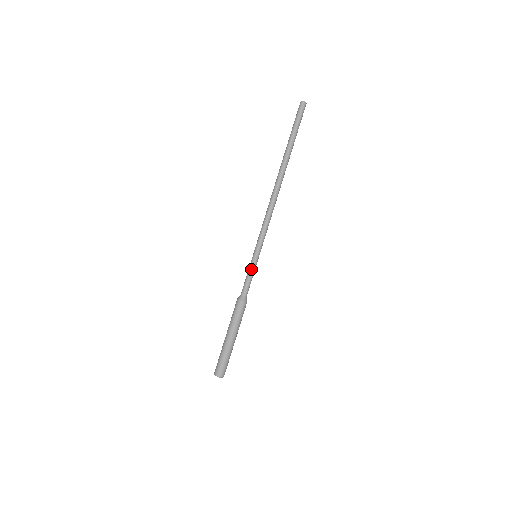
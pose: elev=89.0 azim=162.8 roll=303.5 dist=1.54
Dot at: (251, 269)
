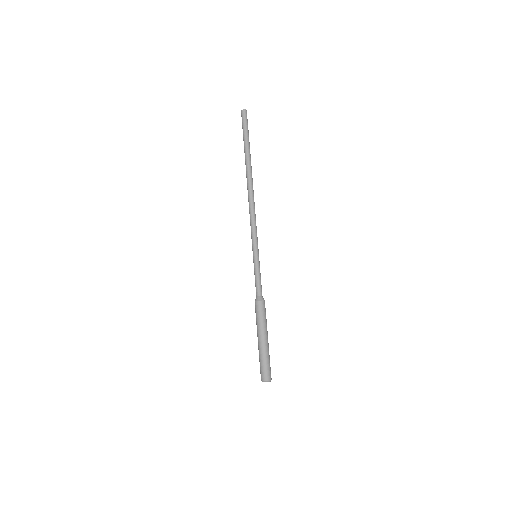
Dot at: (256, 269)
